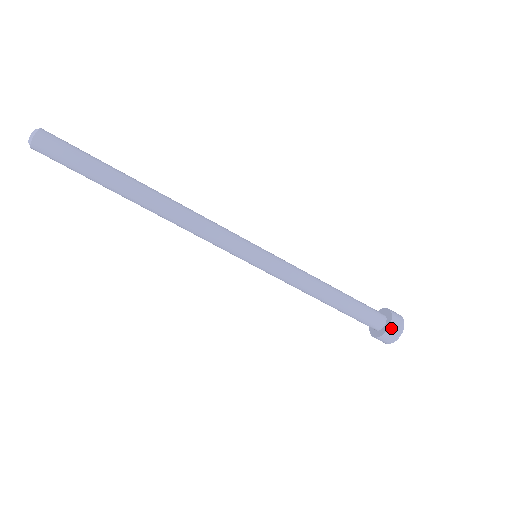
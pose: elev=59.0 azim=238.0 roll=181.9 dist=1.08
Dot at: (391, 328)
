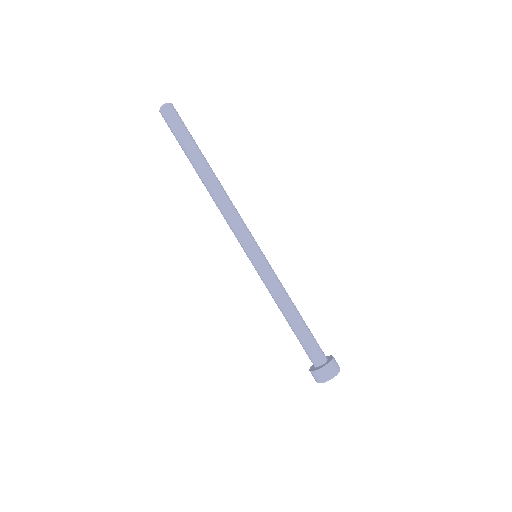
Dot at: (323, 369)
